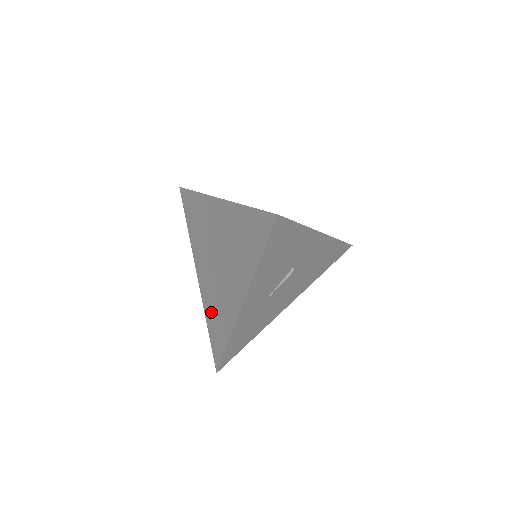
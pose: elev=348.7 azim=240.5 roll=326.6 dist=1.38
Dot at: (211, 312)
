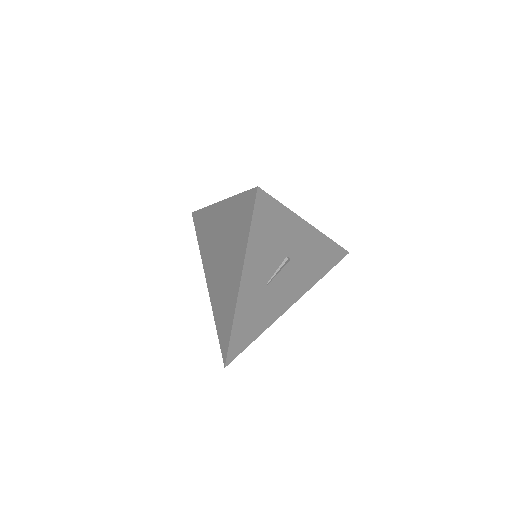
Dot at: (218, 310)
